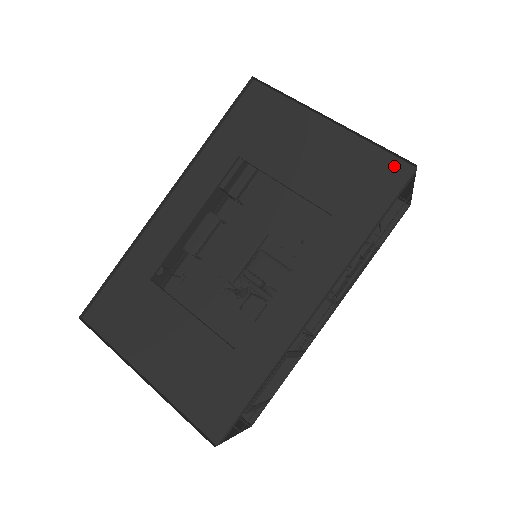
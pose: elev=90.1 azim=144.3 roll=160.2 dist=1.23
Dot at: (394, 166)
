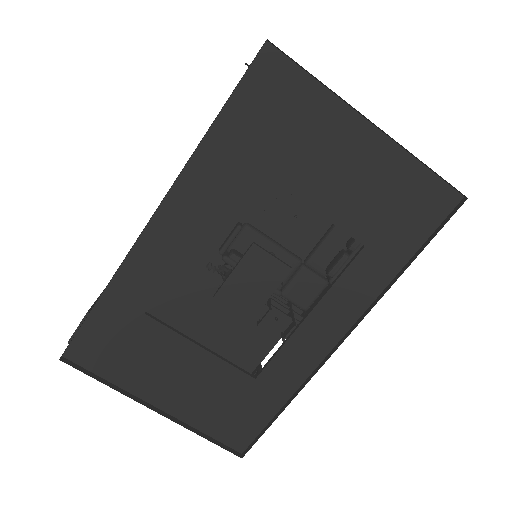
Dot at: (441, 193)
